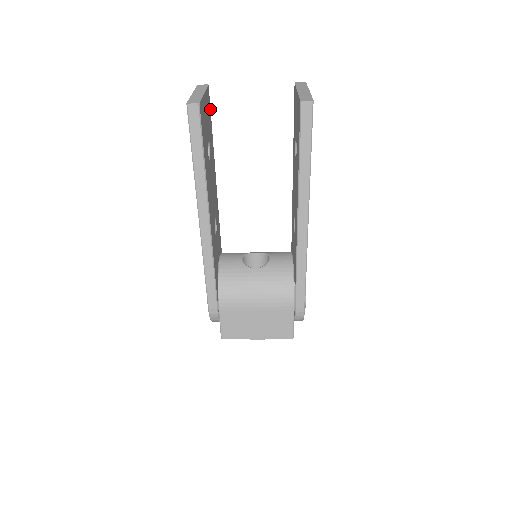
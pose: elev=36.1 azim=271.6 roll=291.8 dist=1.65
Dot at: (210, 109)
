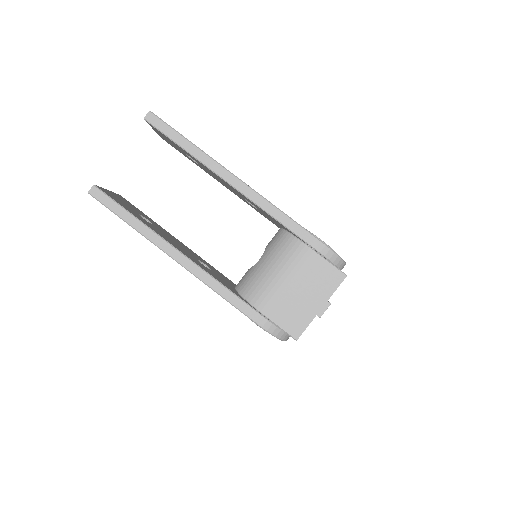
Dot at: (135, 207)
